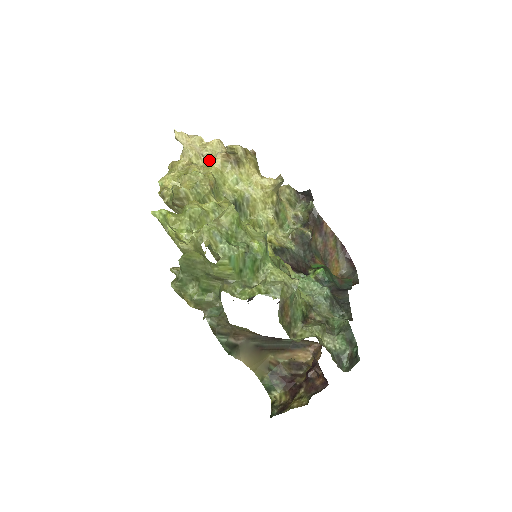
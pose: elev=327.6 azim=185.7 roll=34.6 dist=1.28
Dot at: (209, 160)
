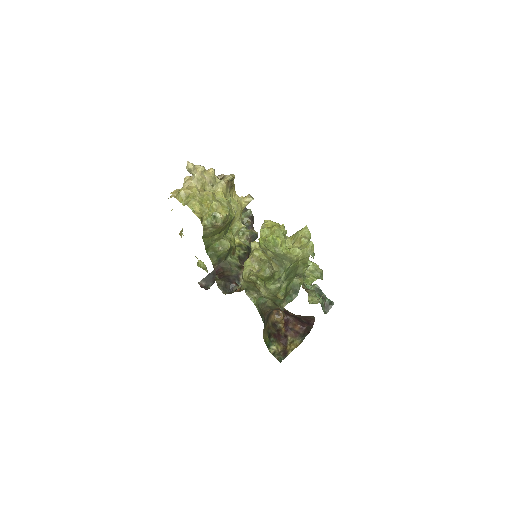
Dot at: (214, 186)
